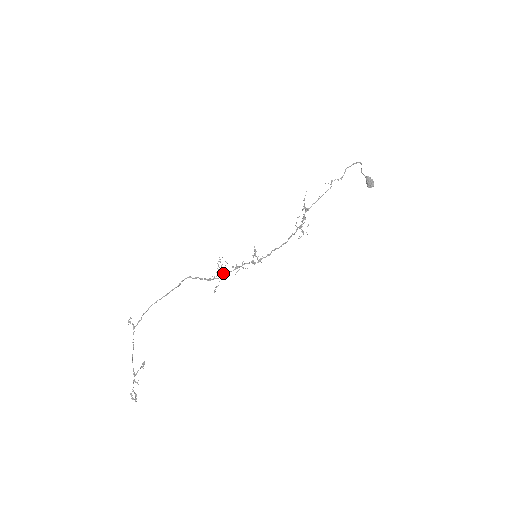
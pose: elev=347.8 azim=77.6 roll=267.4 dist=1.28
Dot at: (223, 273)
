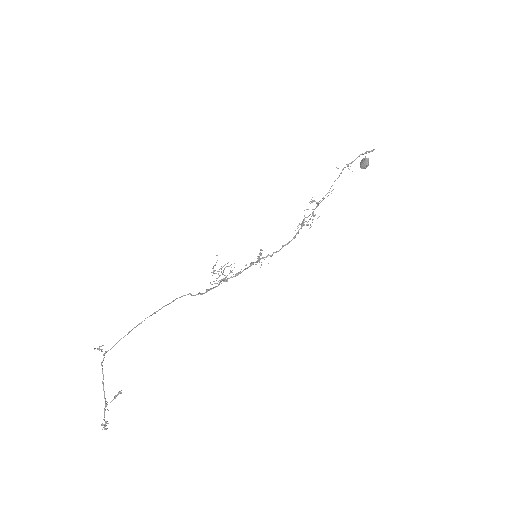
Dot at: occluded
